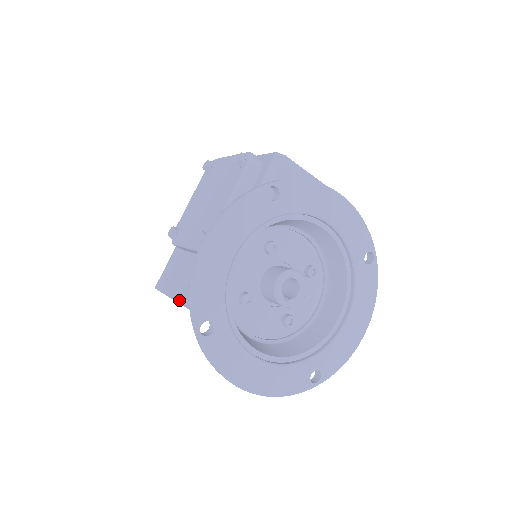
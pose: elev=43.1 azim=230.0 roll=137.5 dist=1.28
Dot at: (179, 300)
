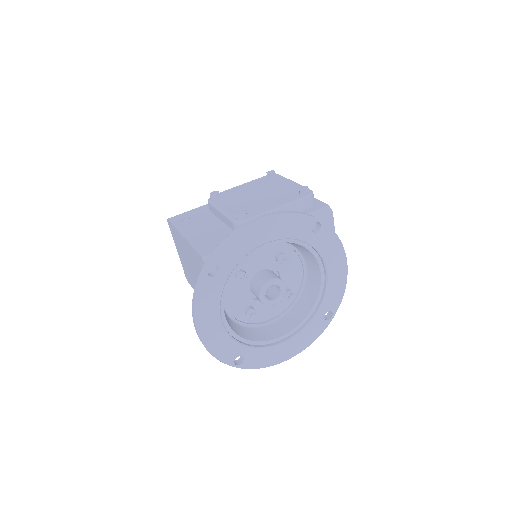
Dot at: (190, 240)
